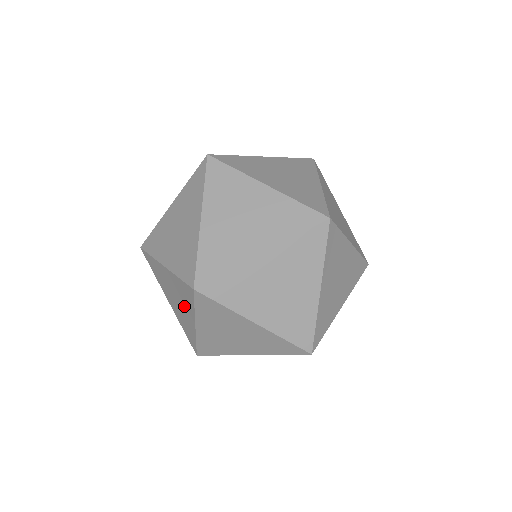
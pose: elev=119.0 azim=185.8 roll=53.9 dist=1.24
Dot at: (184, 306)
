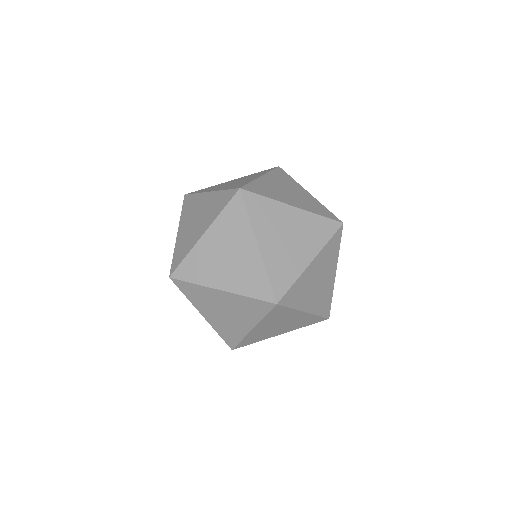
Dot at: occluded
